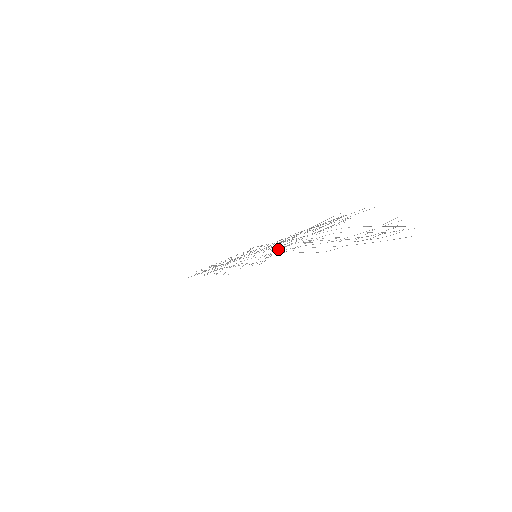
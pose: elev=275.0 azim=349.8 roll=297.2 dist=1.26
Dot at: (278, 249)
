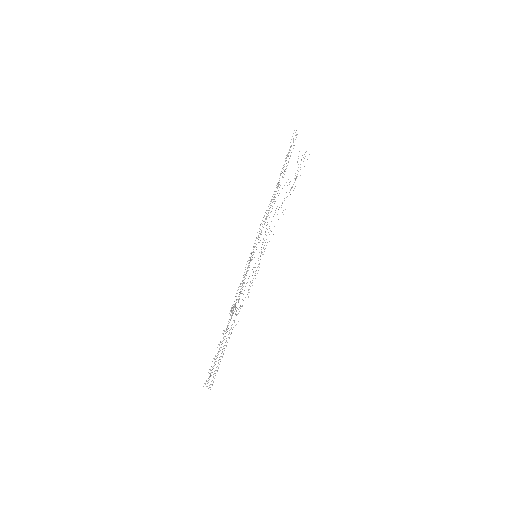
Dot at: occluded
